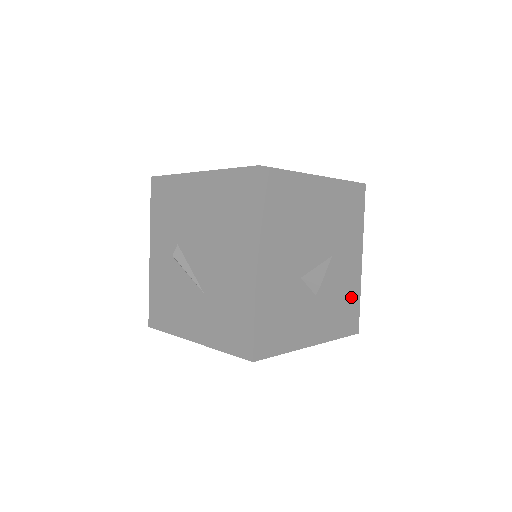
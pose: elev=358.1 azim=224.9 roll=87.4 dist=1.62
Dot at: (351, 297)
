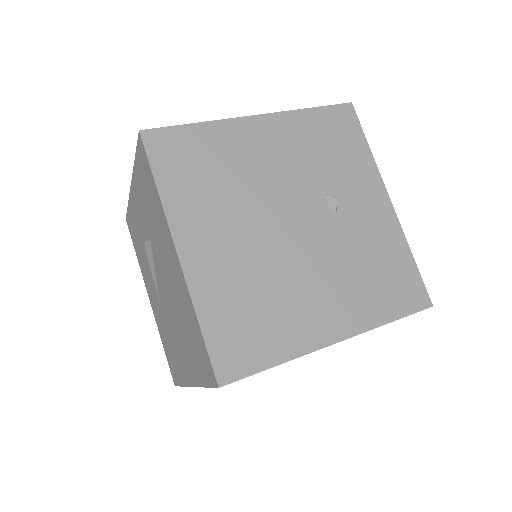
Dot at: occluded
